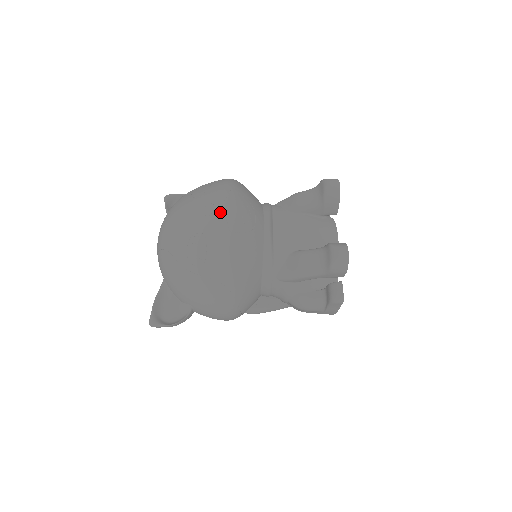
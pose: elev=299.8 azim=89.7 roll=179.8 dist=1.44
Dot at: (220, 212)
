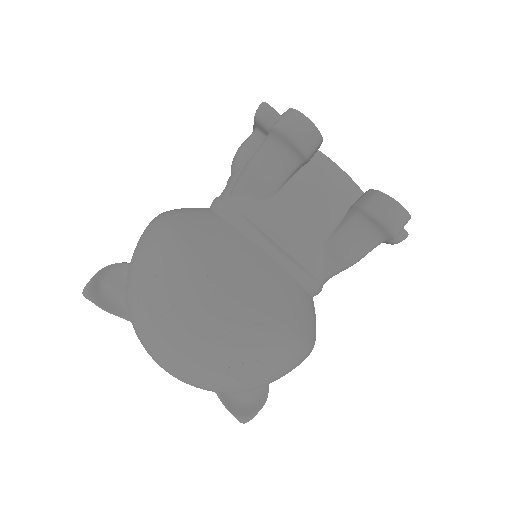
Dot at: (235, 322)
